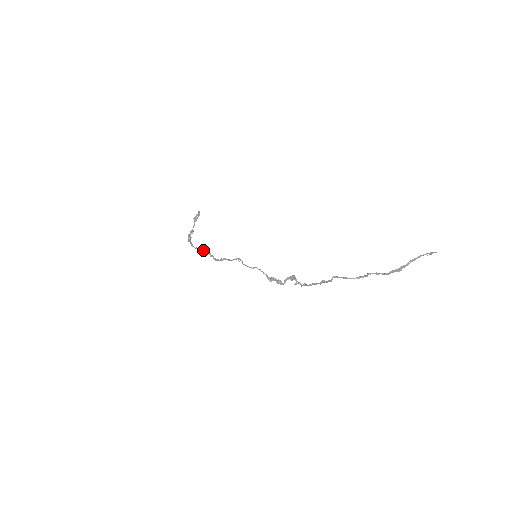
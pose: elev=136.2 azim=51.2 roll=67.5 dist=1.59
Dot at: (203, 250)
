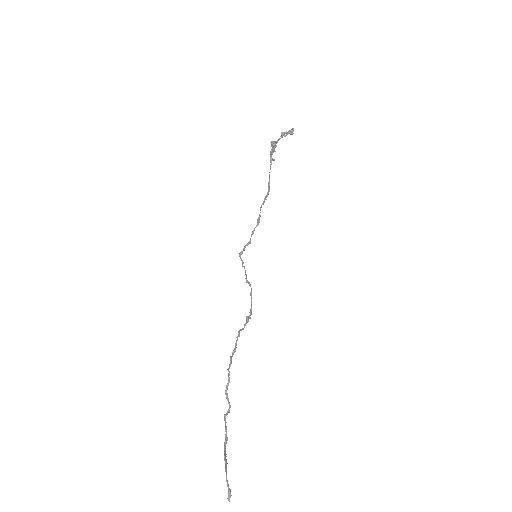
Dot at: occluded
